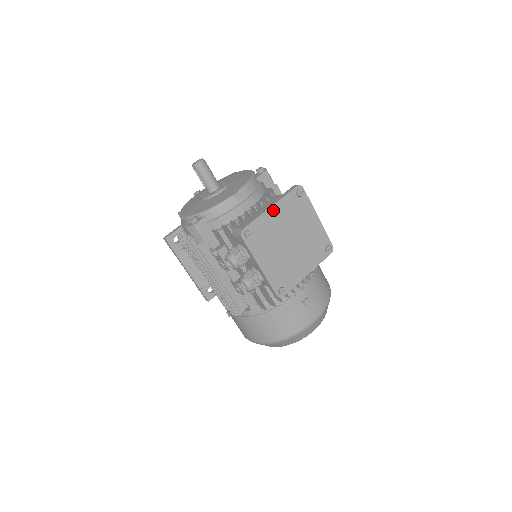
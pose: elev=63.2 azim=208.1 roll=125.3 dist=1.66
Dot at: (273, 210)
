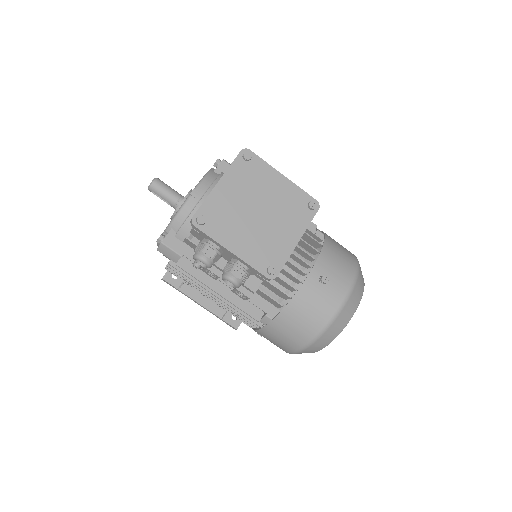
Dot at: (222, 185)
